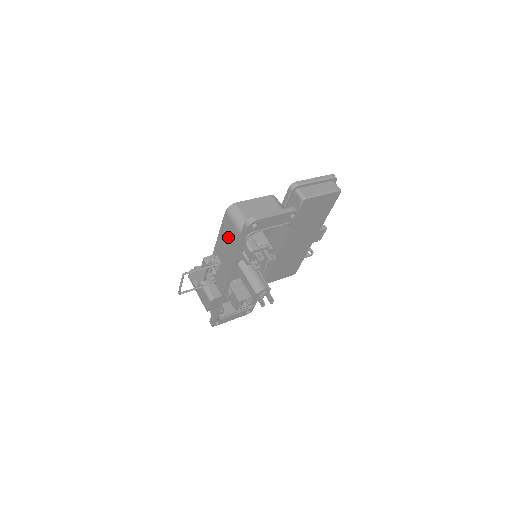
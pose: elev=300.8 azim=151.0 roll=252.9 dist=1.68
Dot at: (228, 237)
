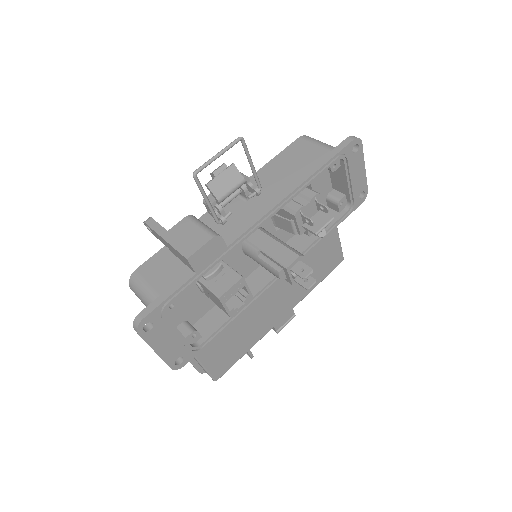
Dot at: (294, 161)
